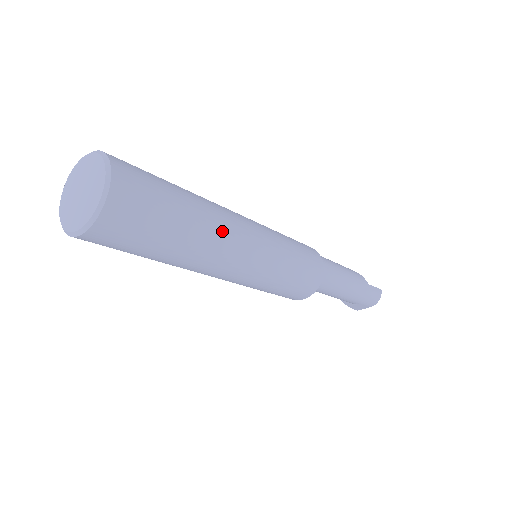
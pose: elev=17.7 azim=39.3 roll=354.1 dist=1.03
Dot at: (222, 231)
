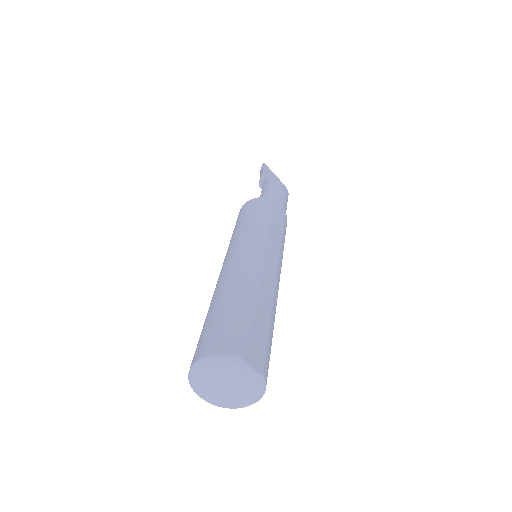
Dot at: occluded
